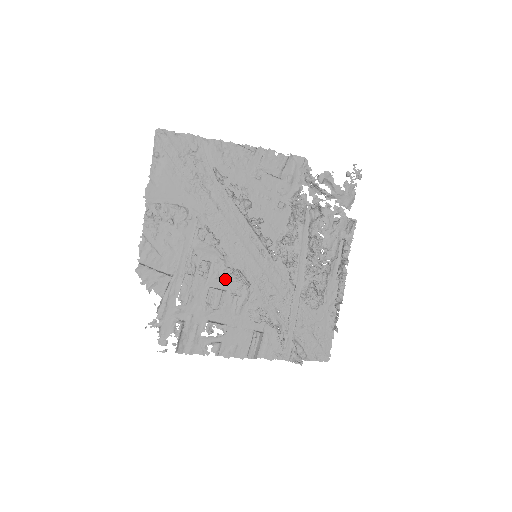
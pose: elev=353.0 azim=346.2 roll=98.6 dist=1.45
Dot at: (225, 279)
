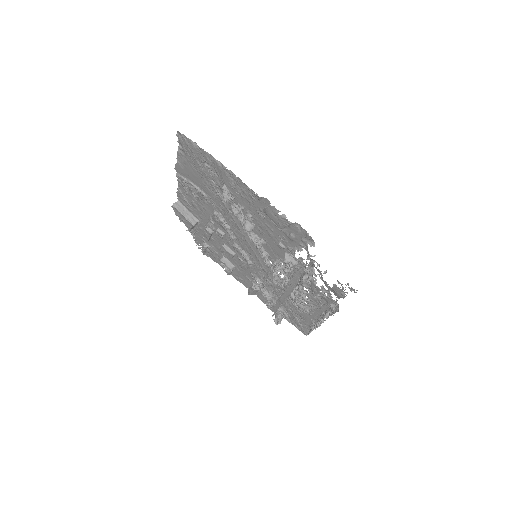
Dot at: occluded
